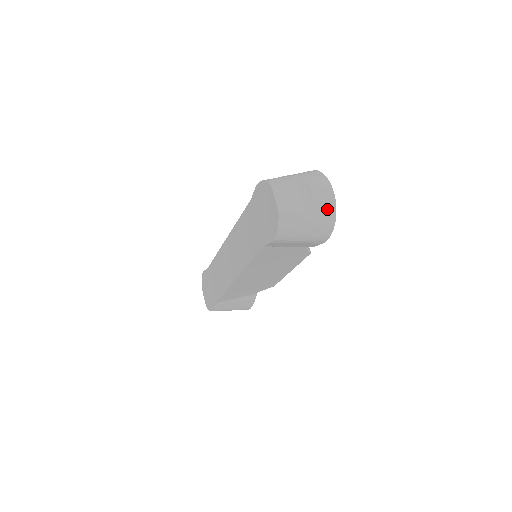
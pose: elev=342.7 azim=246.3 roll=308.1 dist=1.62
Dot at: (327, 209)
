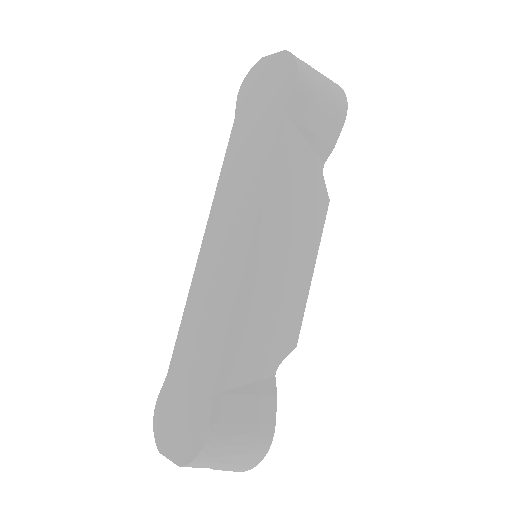
Dot at: occluded
